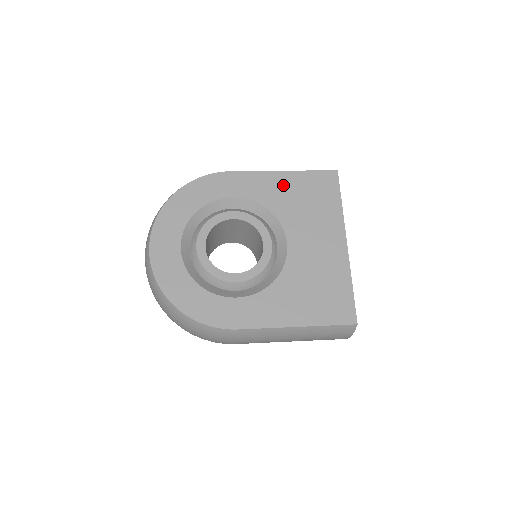
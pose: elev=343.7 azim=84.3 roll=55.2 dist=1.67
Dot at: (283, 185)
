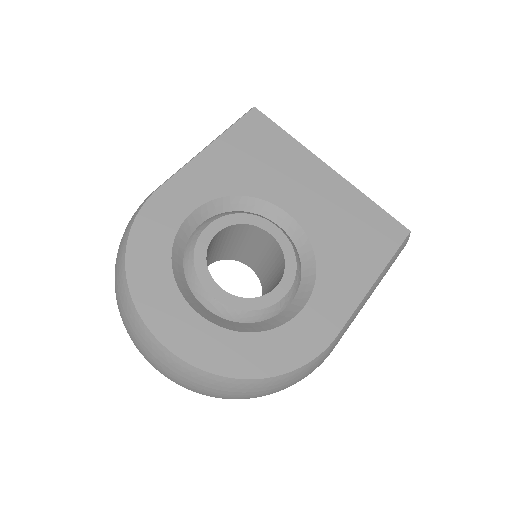
Dot at: (224, 160)
